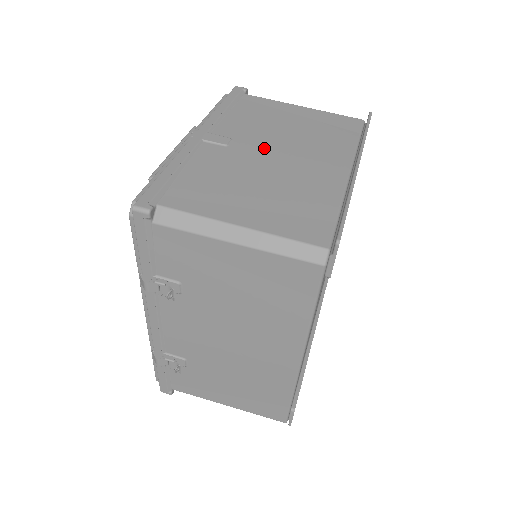
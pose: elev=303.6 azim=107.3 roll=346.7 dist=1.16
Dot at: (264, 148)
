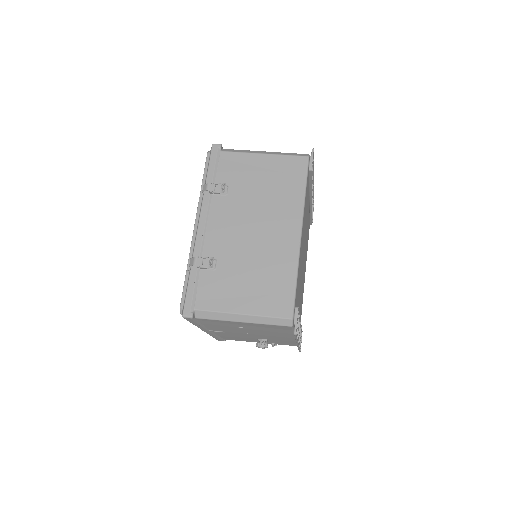
Dot at: occluded
